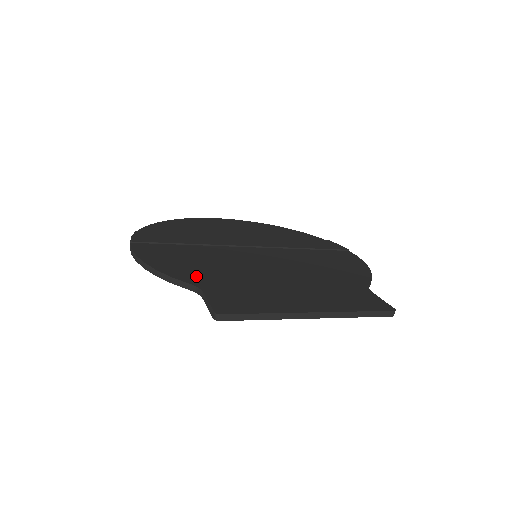
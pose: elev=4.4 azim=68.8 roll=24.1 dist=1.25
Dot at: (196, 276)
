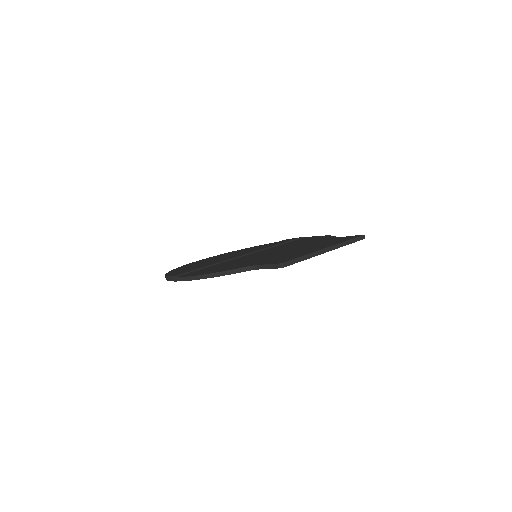
Dot at: occluded
